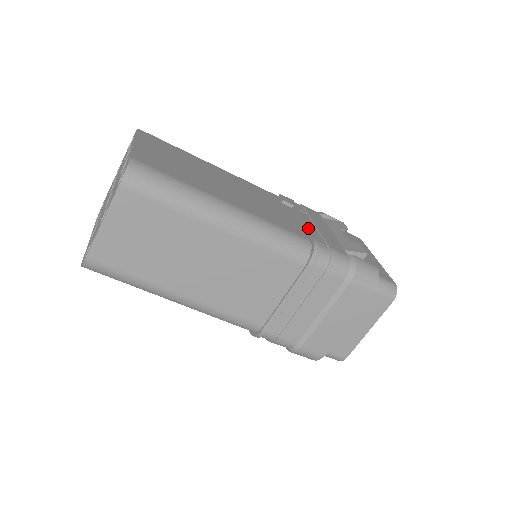
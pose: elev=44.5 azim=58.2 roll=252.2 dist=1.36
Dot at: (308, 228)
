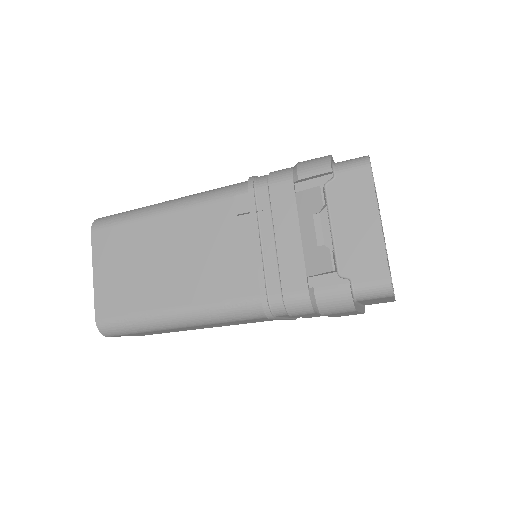
Dot at: (259, 270)
